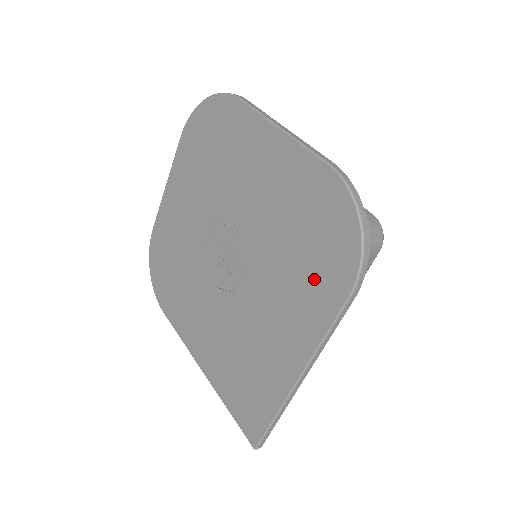
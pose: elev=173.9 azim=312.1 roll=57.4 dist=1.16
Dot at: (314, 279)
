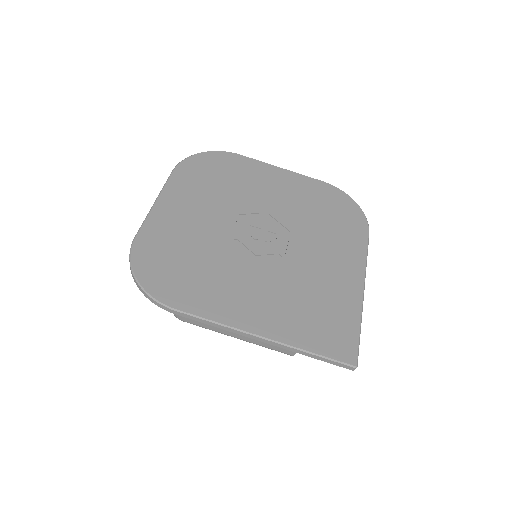
Dot at: (344, 230)
